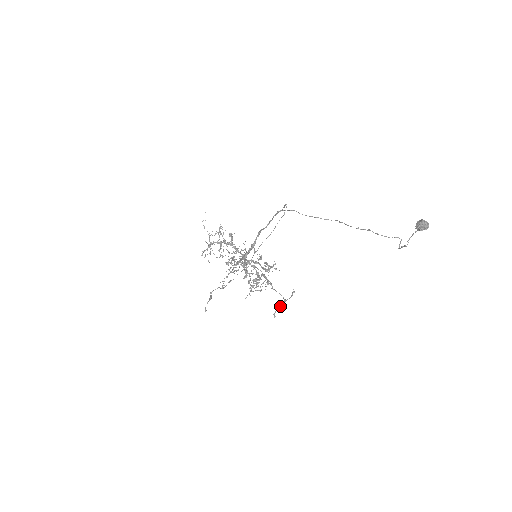
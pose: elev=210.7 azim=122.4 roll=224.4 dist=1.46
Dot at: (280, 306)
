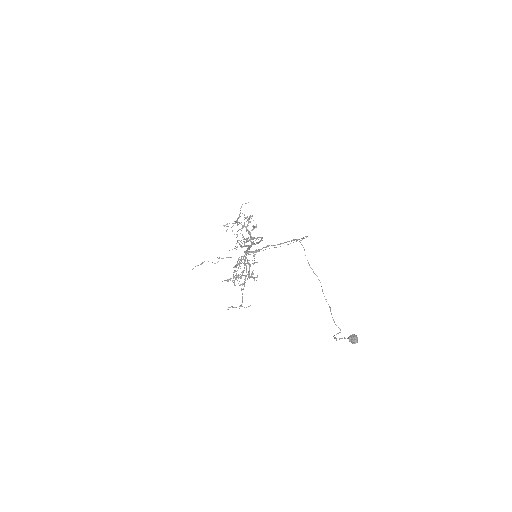
Dot at: (235, 307)
